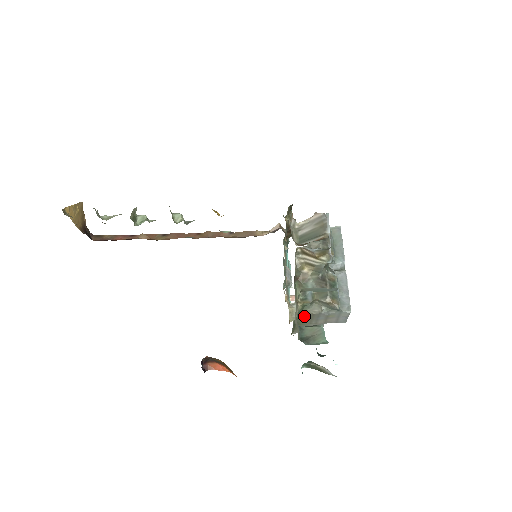
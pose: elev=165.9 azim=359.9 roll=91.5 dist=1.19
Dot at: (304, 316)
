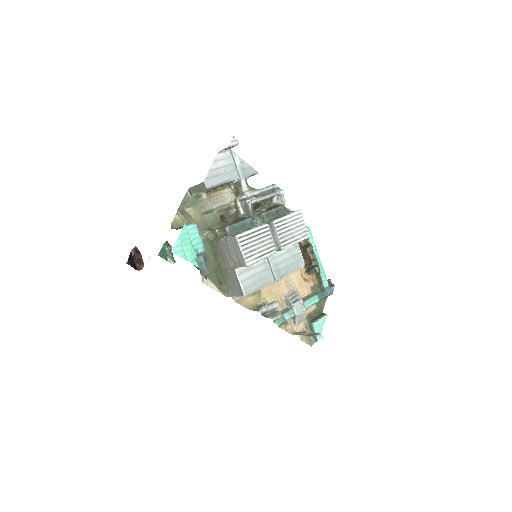
Dot at: (216, 250)
